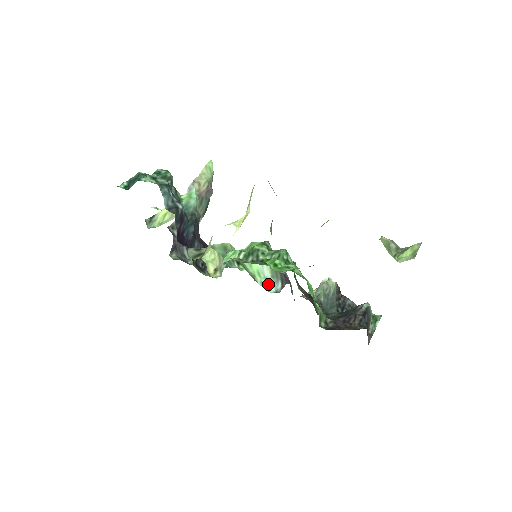
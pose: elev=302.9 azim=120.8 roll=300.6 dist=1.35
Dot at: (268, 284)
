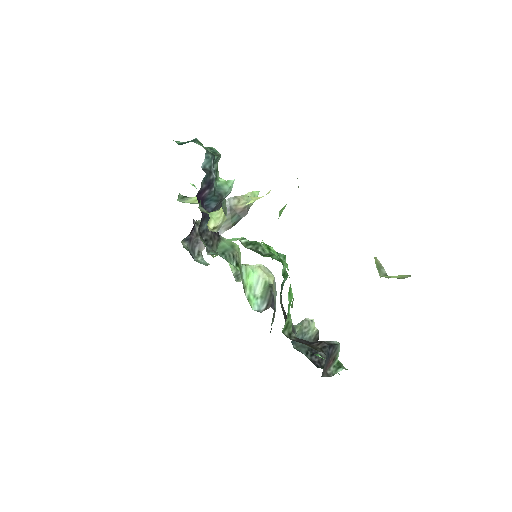
Dot at: (254, 301)
